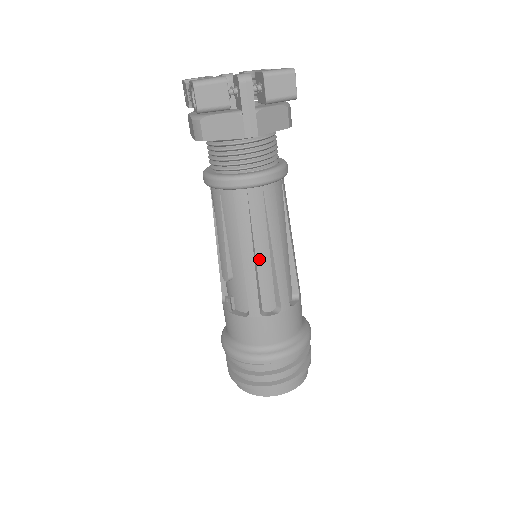
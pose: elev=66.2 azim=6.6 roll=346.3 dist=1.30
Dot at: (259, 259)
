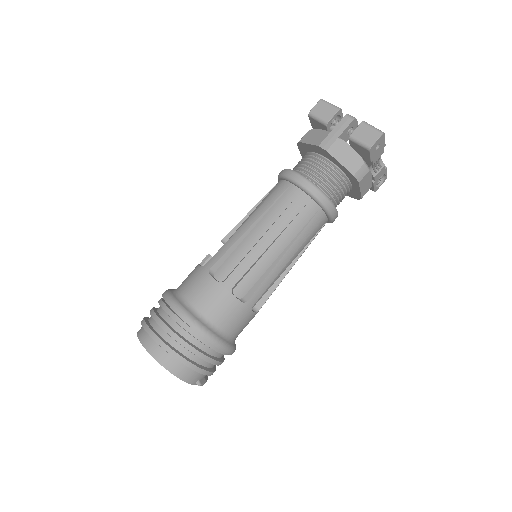
Dot at: (251, 235)
